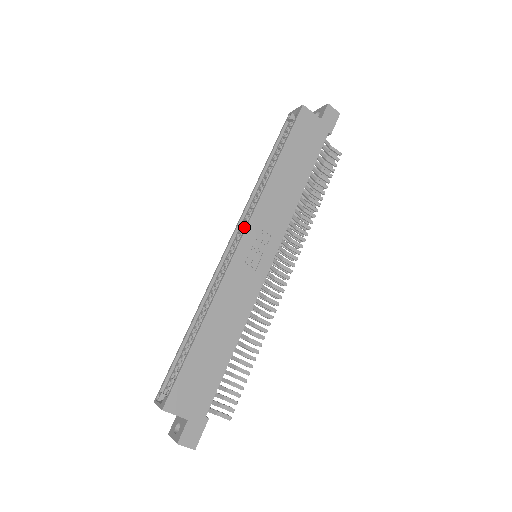
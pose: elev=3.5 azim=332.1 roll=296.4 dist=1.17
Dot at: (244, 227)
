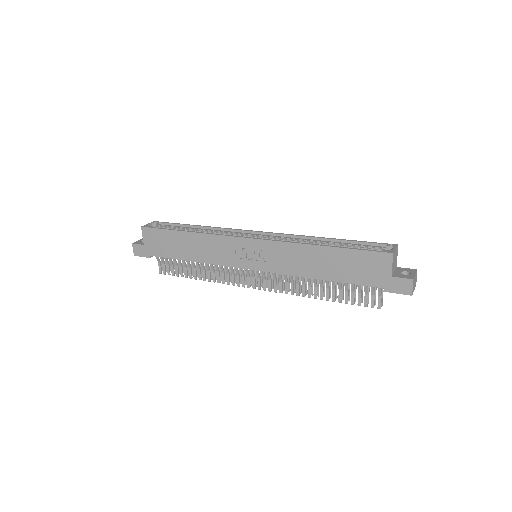
Dot at: (272, 239)
